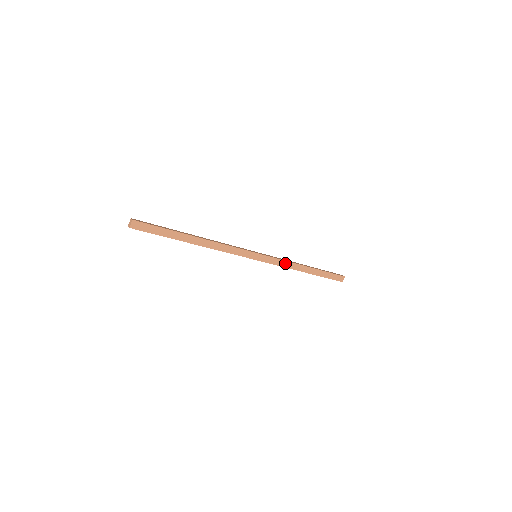
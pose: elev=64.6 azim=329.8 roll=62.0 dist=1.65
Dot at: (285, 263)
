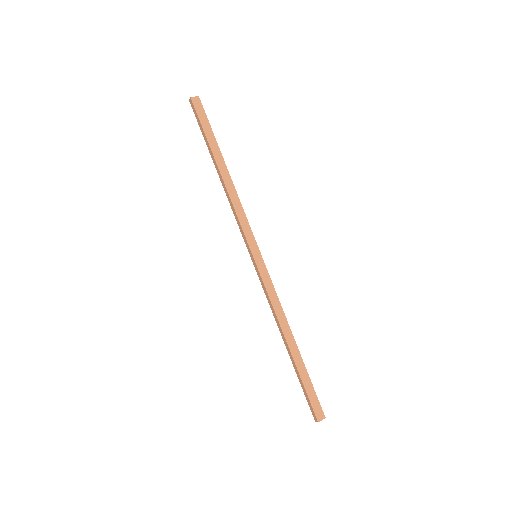
Dot at: (276, 301)
